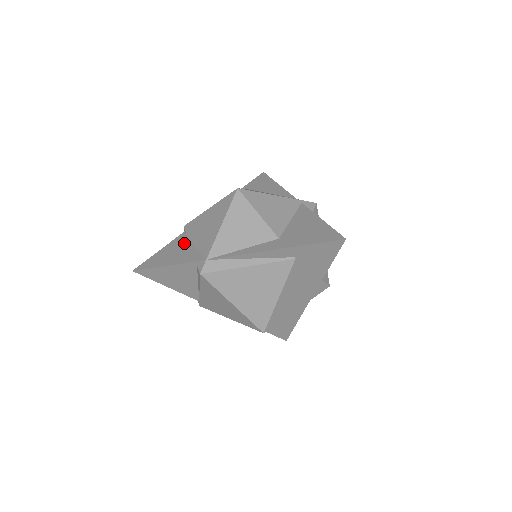
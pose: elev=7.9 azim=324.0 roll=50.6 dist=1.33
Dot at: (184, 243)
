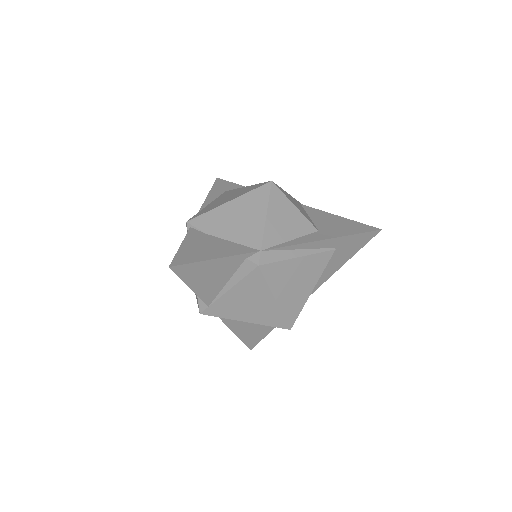
Dot at: (208, 237)
